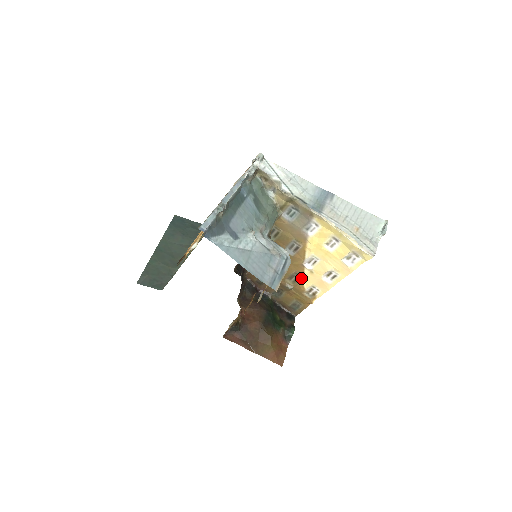
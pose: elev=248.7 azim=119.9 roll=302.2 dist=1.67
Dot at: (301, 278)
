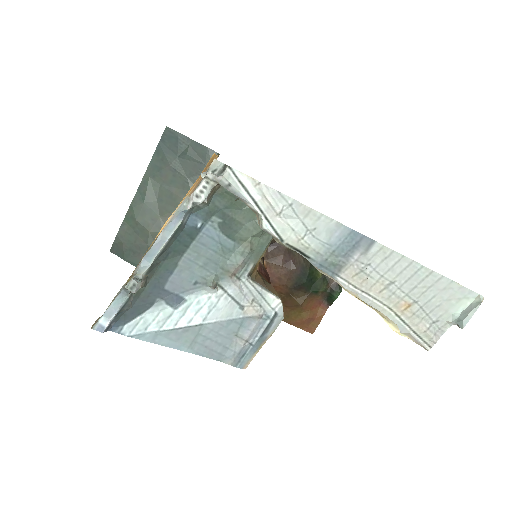
Dot at: occluded
